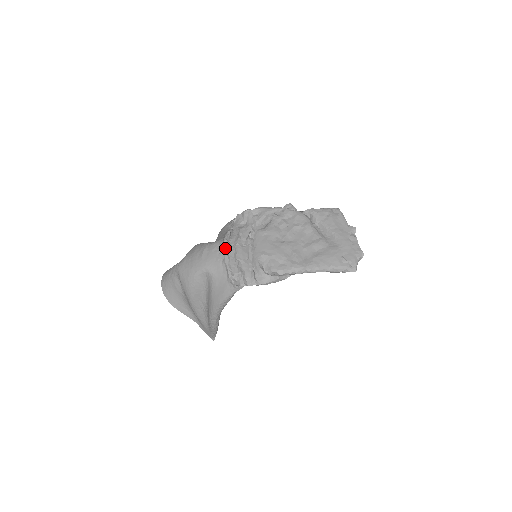
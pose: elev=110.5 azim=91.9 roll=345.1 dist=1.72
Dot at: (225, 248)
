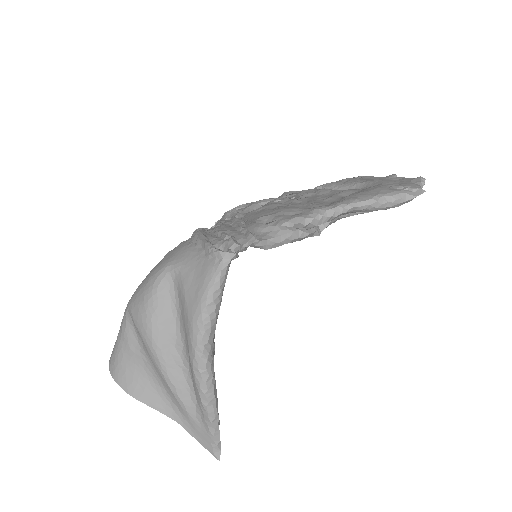
Dot at: (198, 231)
